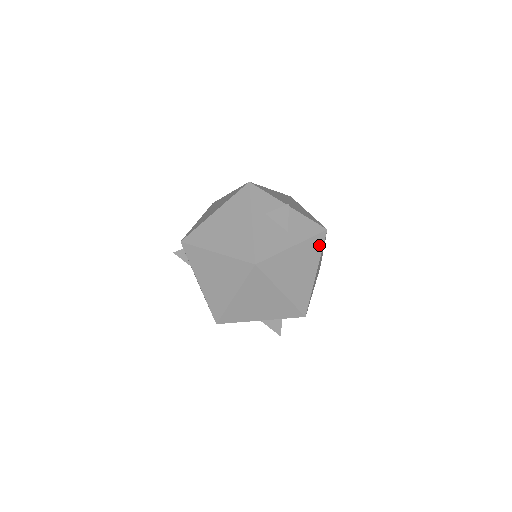
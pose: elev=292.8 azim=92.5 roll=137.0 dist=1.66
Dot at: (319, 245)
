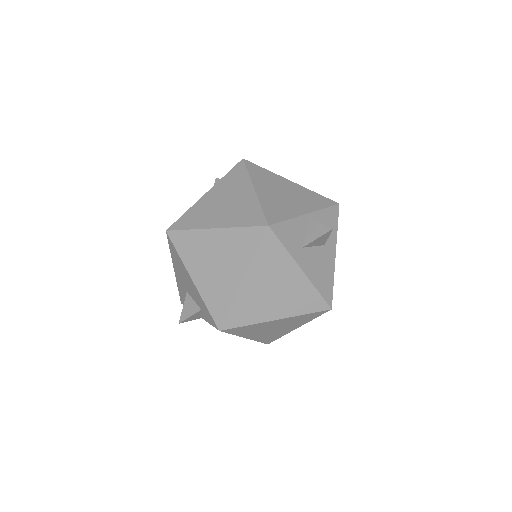
Dot at: occluded
